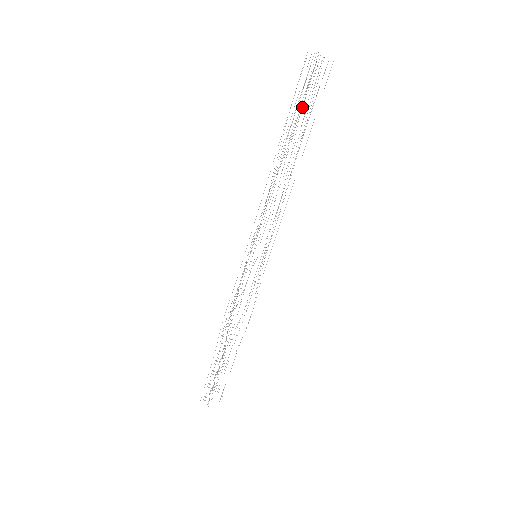
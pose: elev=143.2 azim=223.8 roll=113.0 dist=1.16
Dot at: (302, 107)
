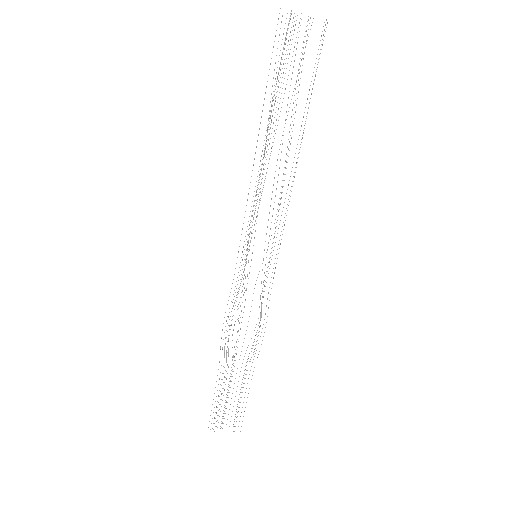
Dot at: occluded
